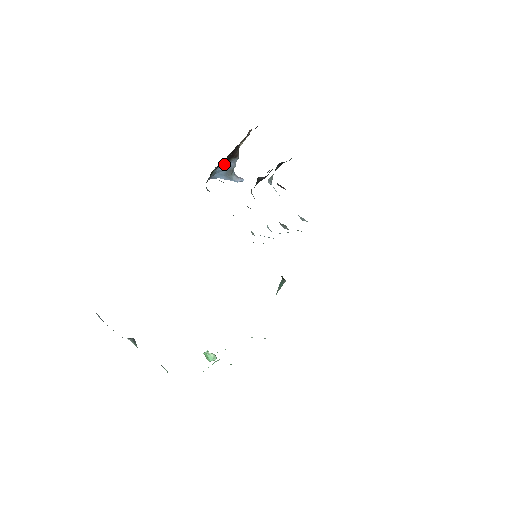
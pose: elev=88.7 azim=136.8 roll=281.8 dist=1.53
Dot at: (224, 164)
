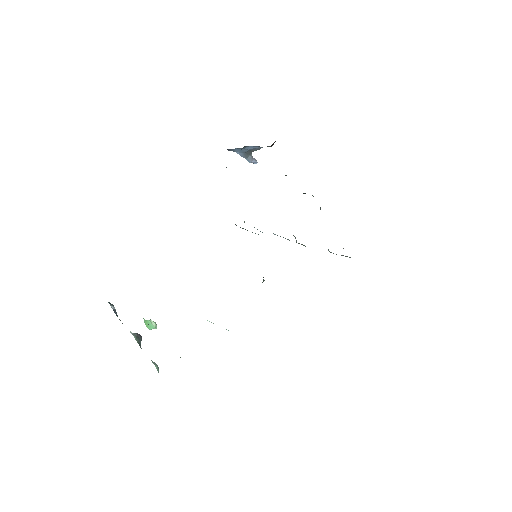
Dot at: (254, 146)
